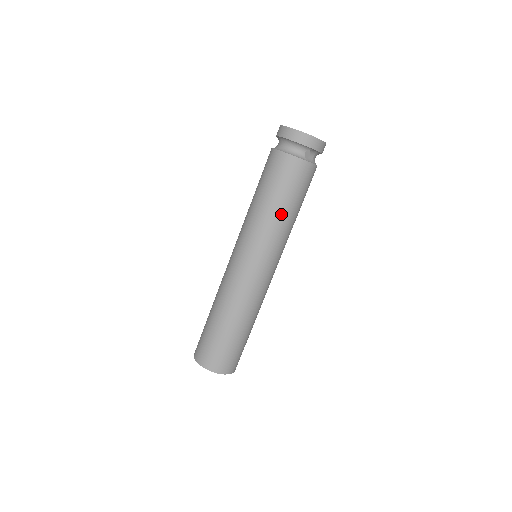
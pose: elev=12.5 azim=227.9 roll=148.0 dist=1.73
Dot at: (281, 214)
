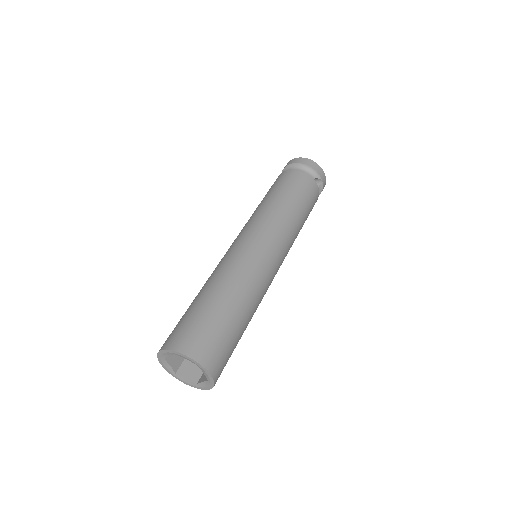
Dot at: (295, 212)
